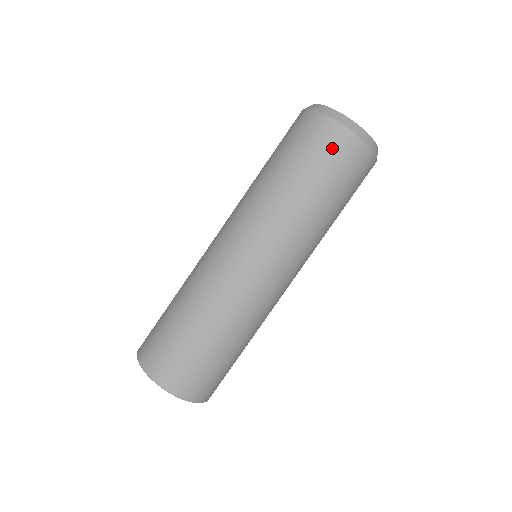
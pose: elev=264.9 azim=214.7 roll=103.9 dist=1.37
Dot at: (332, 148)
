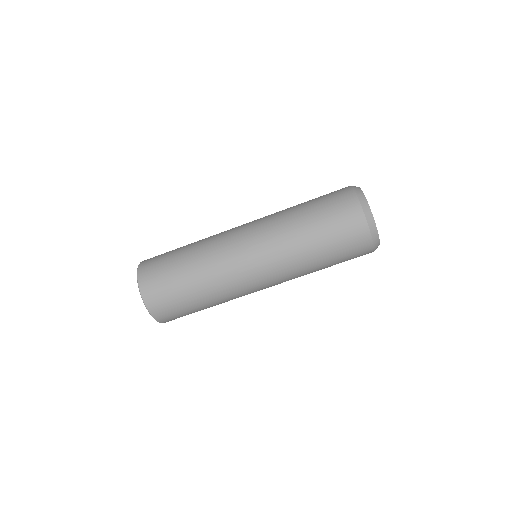
Dot at: (339, 202)
